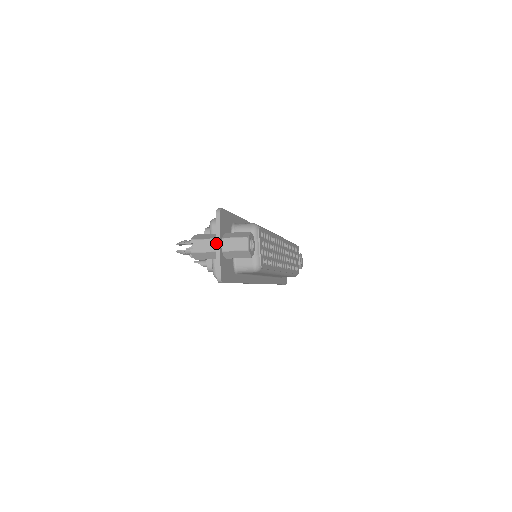
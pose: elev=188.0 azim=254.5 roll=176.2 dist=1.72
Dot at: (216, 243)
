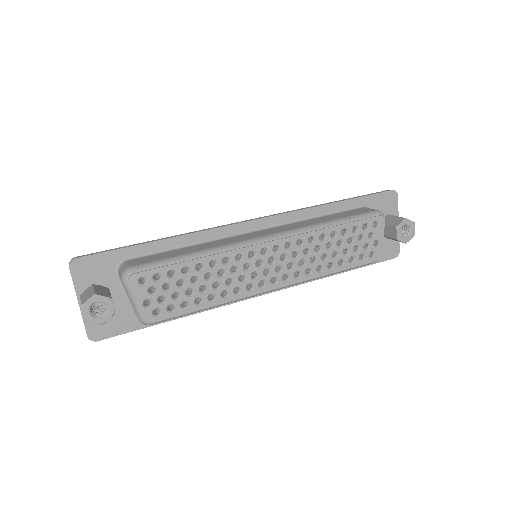
Dot at: (78, 300)
